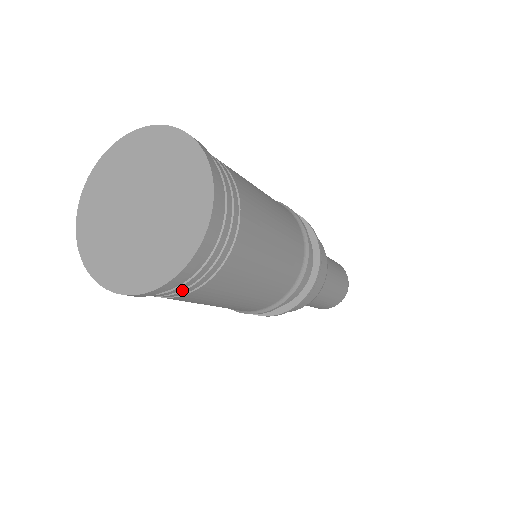
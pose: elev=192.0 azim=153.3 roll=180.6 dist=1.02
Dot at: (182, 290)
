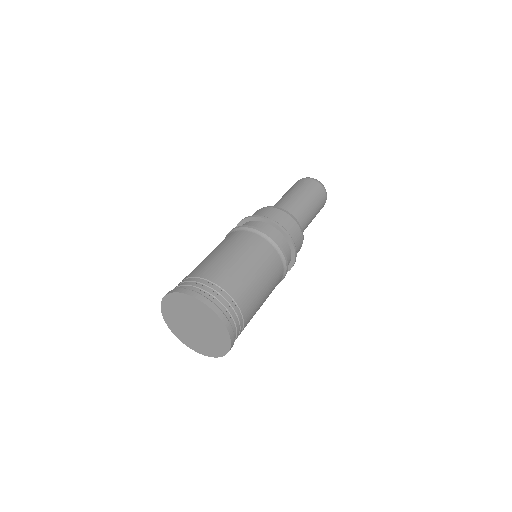
Dot at: occluded
